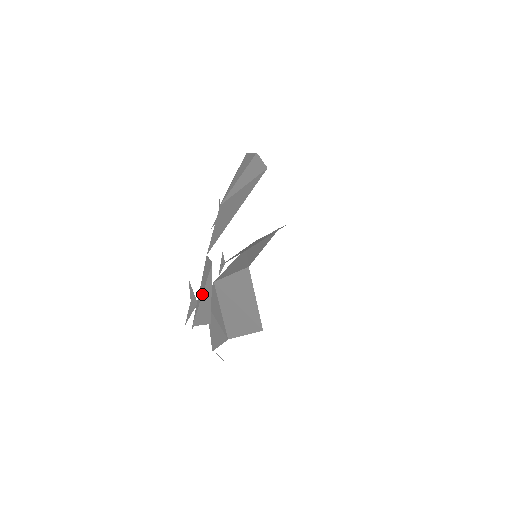
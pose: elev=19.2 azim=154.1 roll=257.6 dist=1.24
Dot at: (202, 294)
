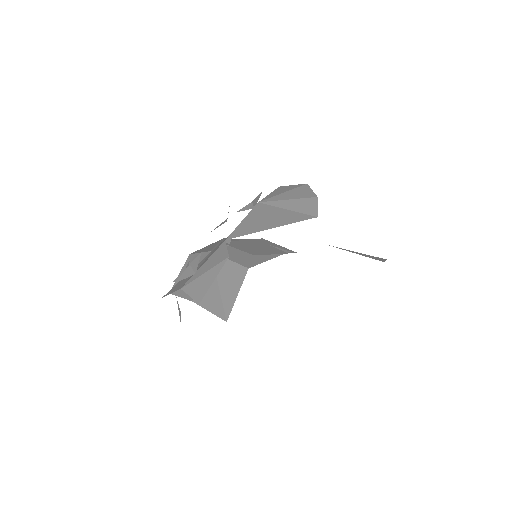
Dot at: (205, 272)
